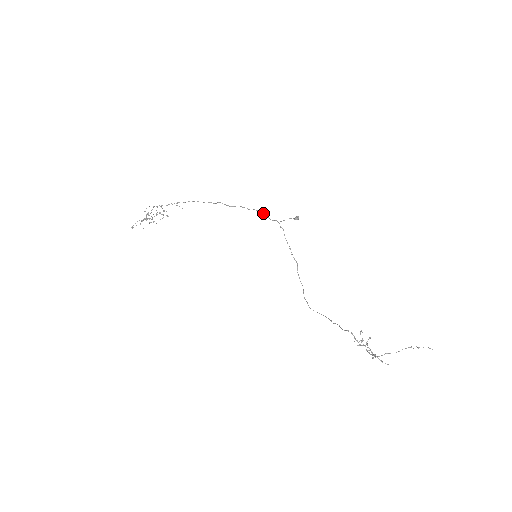
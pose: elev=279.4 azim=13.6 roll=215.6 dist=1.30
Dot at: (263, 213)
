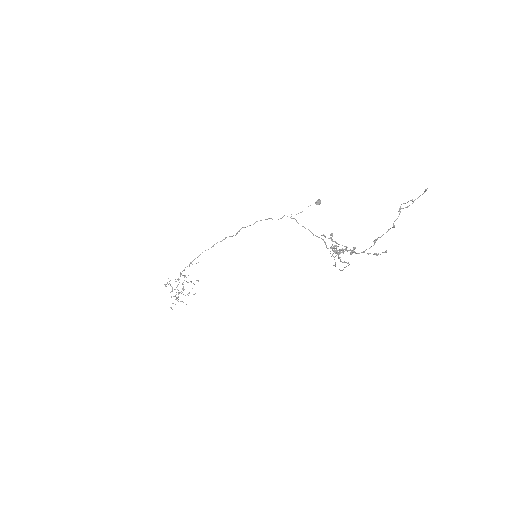
Dot at: occluded
